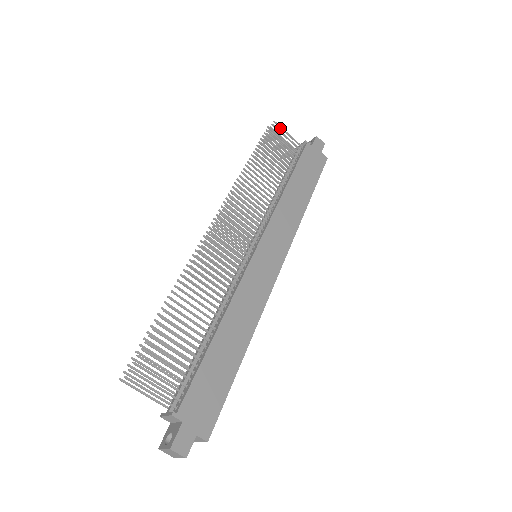
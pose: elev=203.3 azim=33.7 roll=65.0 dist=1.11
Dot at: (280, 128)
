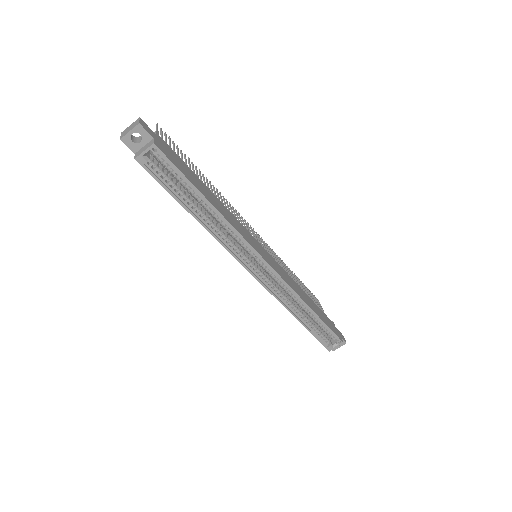
Dot at: (320, 305)
